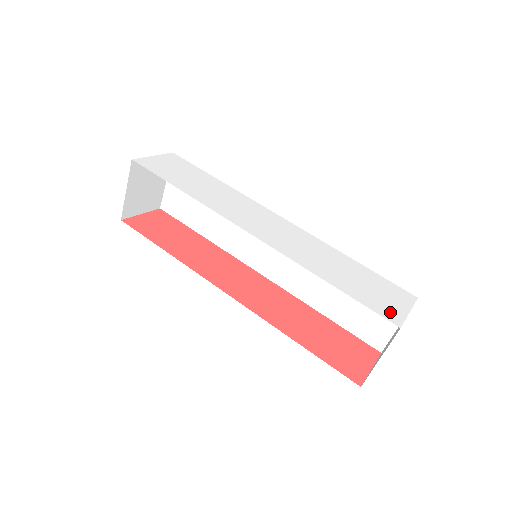
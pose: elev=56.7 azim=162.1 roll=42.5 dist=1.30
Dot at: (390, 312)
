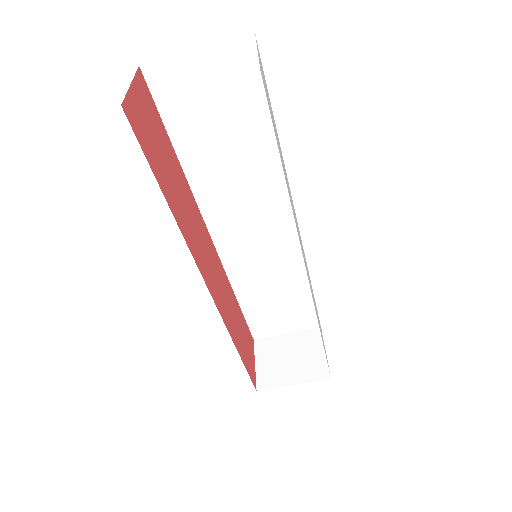
Dot at: occluded
